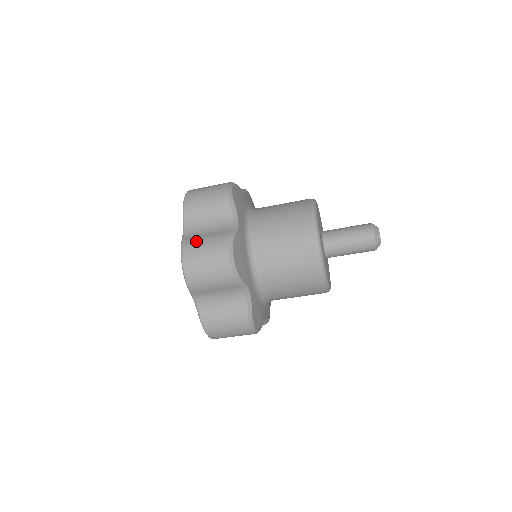
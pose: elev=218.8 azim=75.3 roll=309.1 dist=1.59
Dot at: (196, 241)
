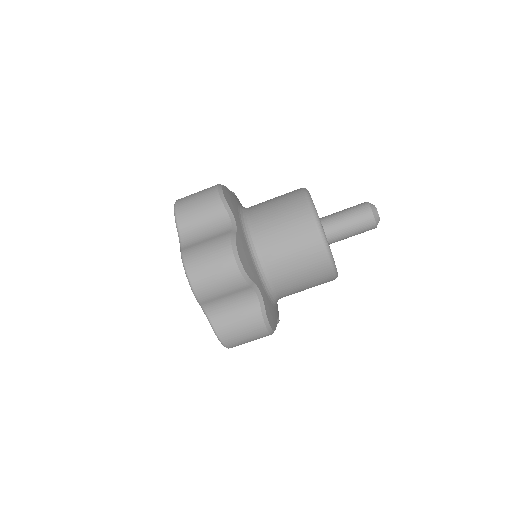
Dot at: (196, 248)
